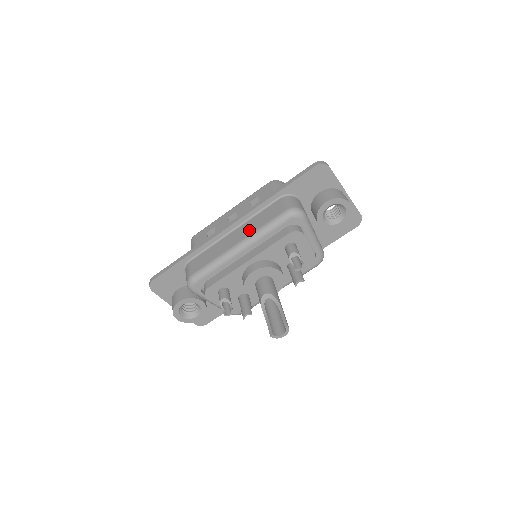
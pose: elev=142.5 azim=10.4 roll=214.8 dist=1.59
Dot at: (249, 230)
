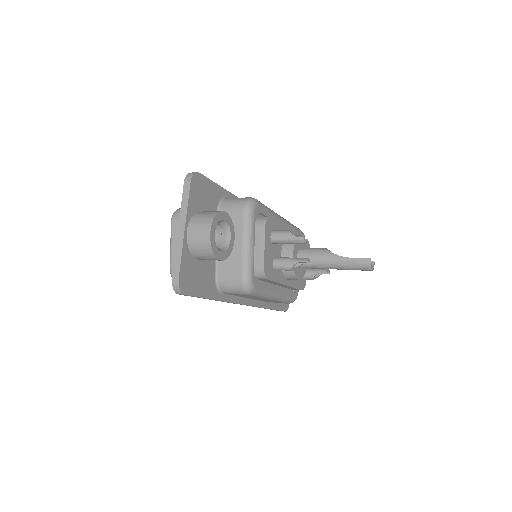
Dot at: occluded
